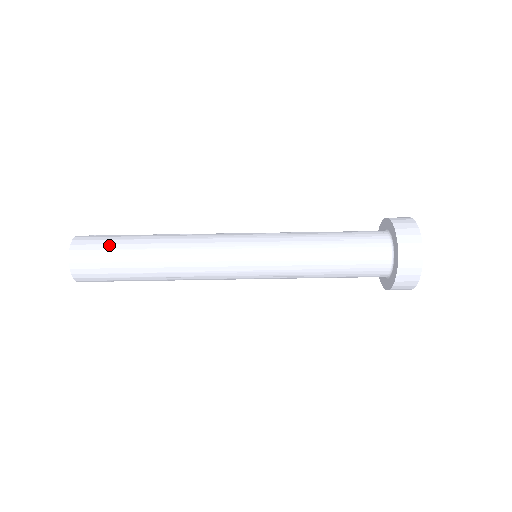
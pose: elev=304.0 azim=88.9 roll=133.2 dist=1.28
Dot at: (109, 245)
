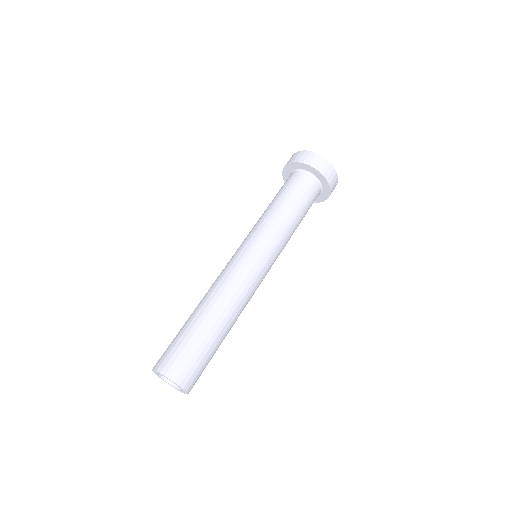
Dot at: (201, 356)
